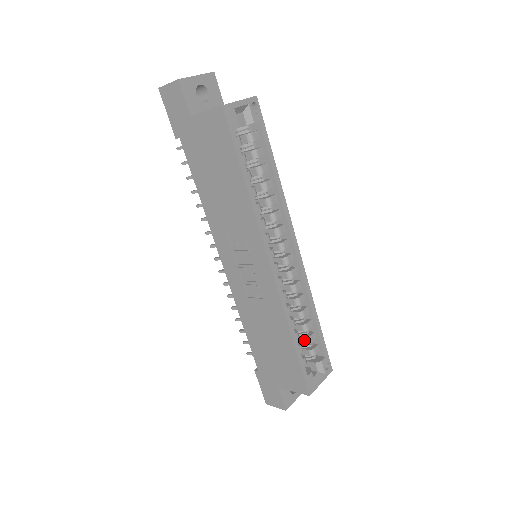
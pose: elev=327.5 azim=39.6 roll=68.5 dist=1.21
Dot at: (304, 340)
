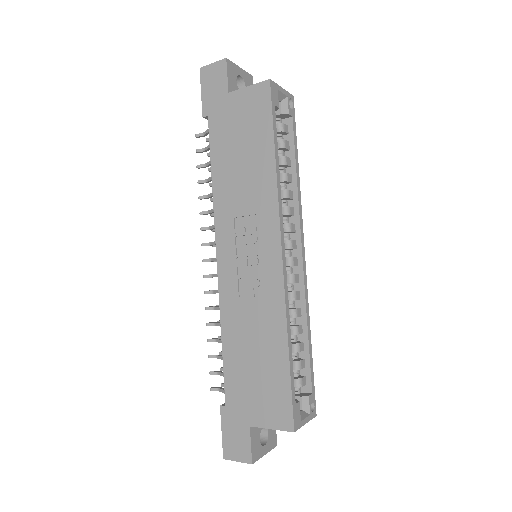
Dot at: (293, 365)
